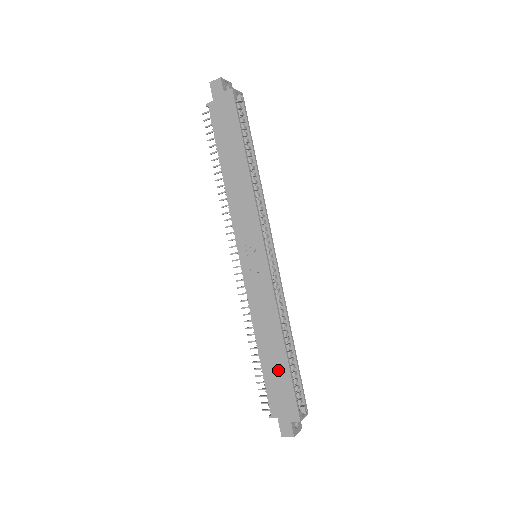
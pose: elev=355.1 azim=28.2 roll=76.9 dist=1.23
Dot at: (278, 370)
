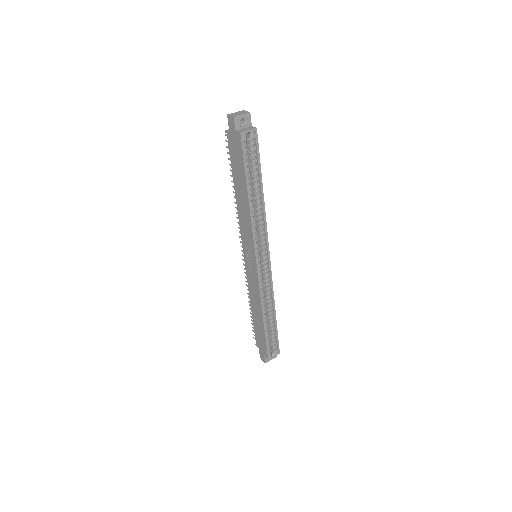
Dot at: (260, 328)
